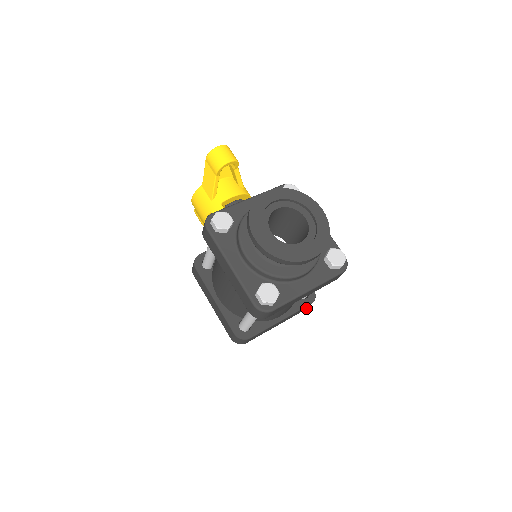
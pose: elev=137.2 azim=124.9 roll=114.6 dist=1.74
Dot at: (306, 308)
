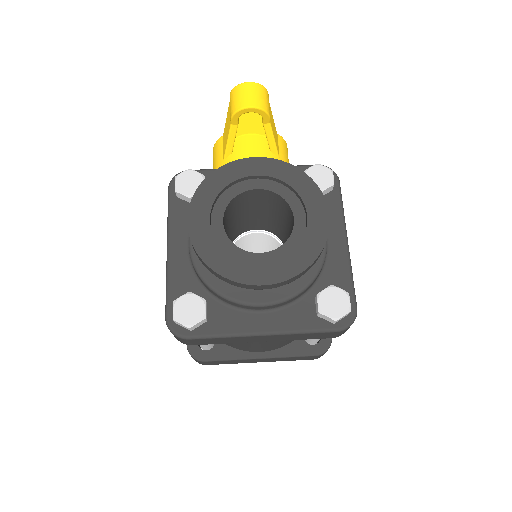
Dot at: (312, 358)
